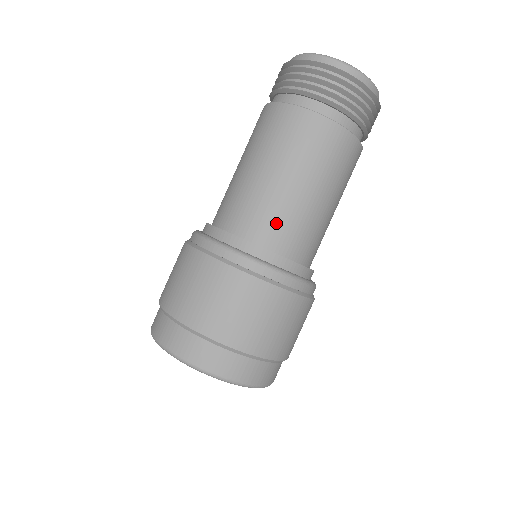
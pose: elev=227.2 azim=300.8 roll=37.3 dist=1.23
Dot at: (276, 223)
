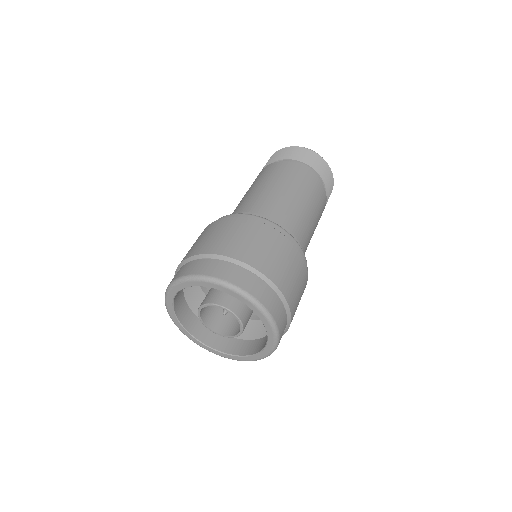
Dot at: (303, 234)
